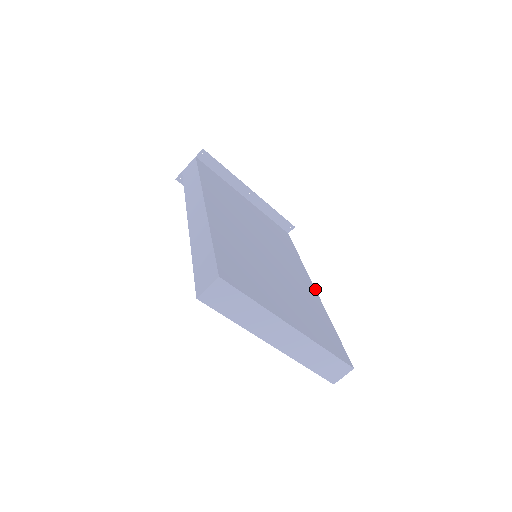
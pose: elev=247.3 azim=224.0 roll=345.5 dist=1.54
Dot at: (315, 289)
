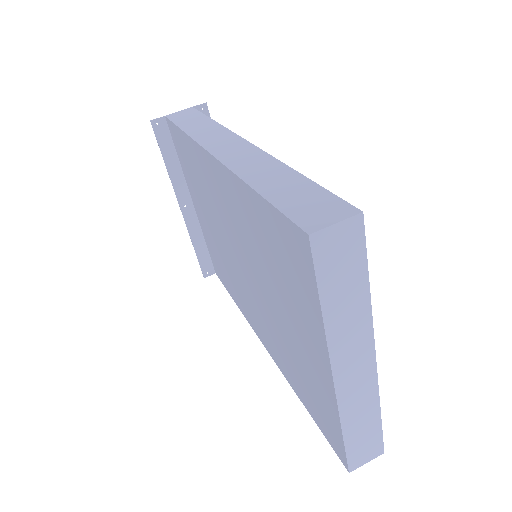
Dot at: occluded
